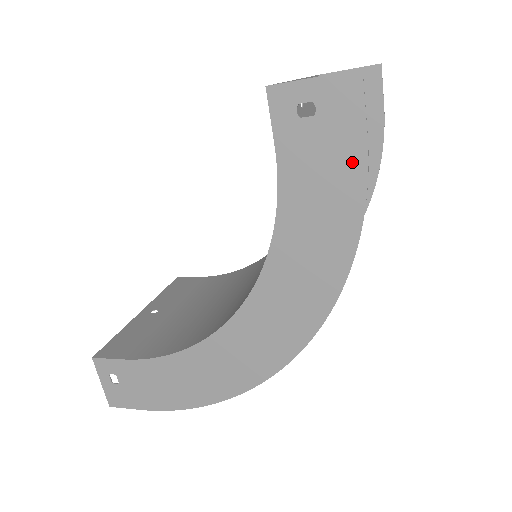
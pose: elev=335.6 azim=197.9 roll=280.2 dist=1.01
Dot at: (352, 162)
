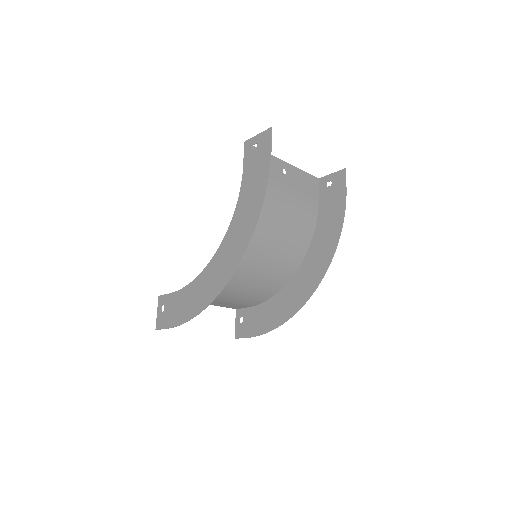
Dot at: (266, 163)
